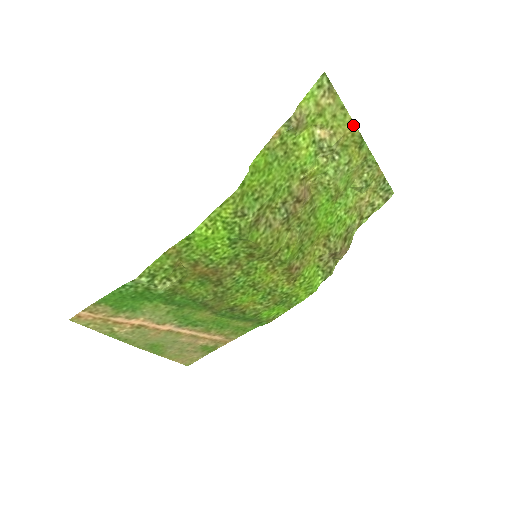
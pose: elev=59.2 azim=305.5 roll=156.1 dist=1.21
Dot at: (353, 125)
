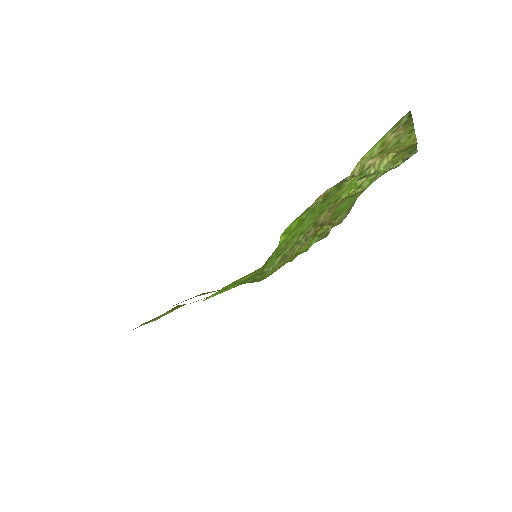
Dot at: (414, 140)
